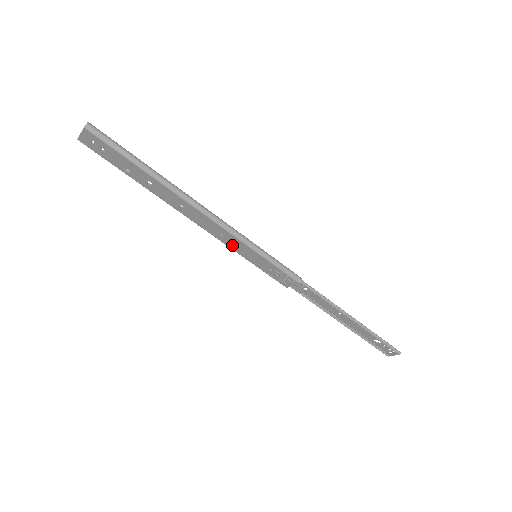
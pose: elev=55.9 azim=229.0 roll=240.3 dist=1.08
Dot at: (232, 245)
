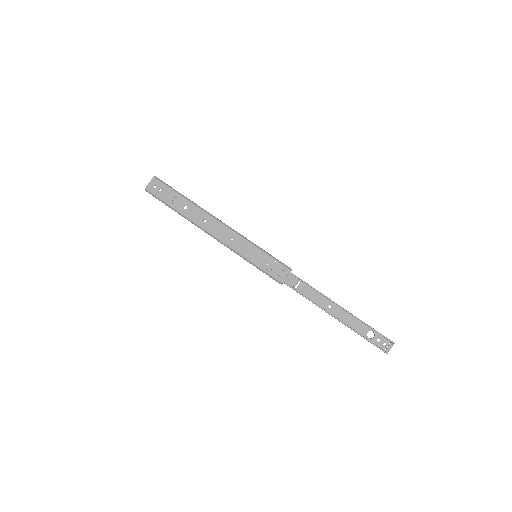
Dot at: (238, 248)
